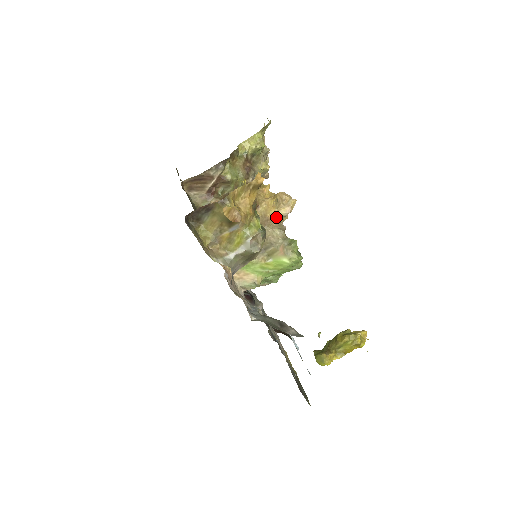
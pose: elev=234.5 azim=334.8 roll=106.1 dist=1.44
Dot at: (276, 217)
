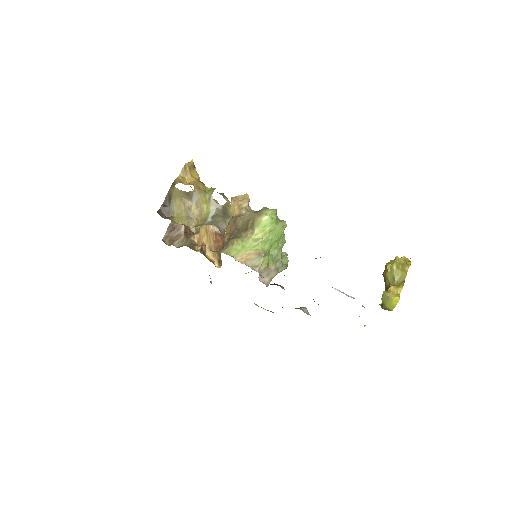
Dot at: (241, 210)
